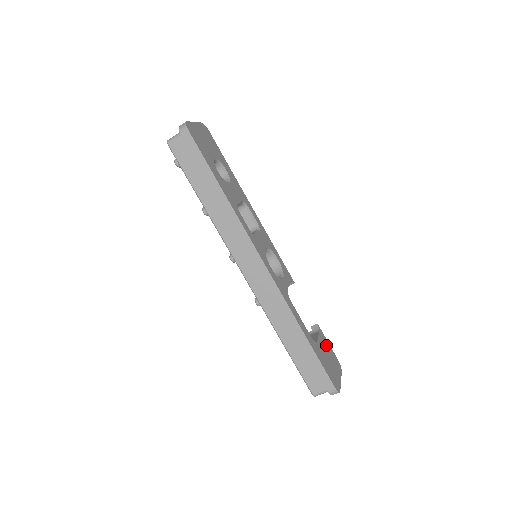
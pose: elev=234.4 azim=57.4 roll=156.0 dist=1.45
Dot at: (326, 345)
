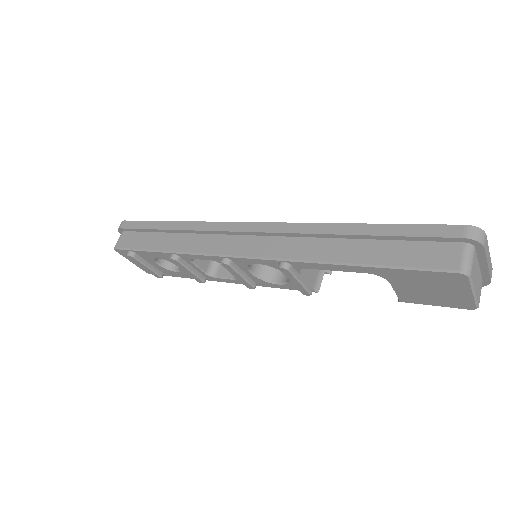
Dot at: occluded
